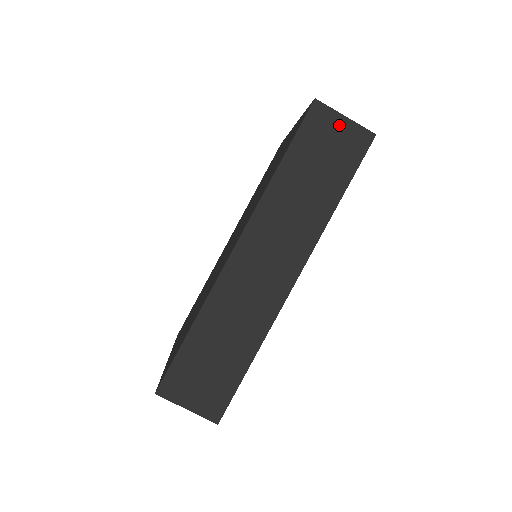
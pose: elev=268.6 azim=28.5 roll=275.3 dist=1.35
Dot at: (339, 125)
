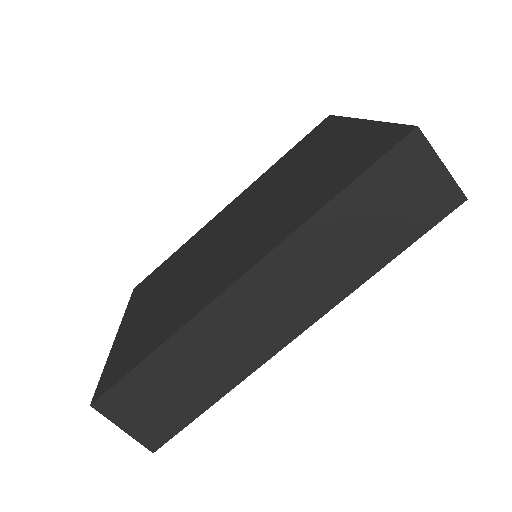
Dot at: (431, 172)
